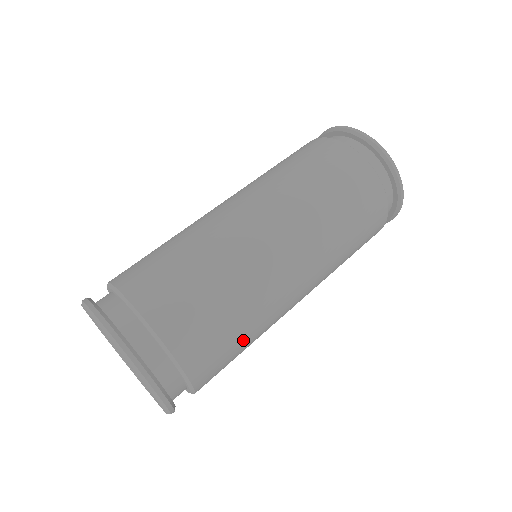
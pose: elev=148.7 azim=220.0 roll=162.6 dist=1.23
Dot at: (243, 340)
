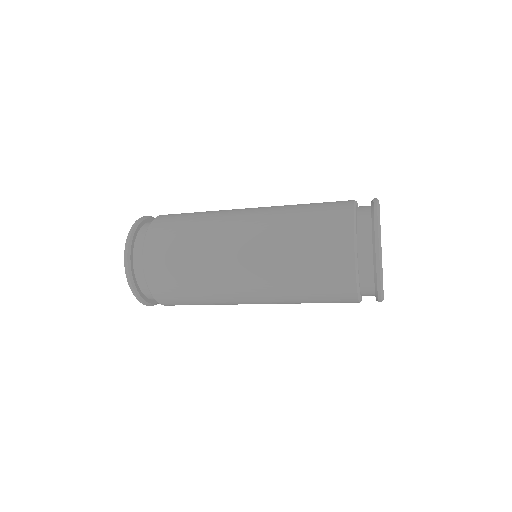
Dot at: (185, 253)
